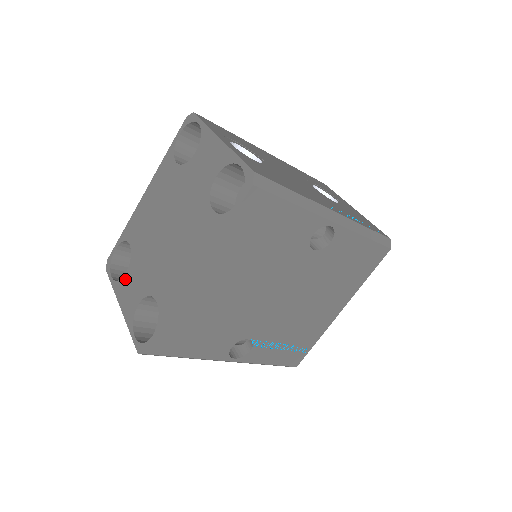
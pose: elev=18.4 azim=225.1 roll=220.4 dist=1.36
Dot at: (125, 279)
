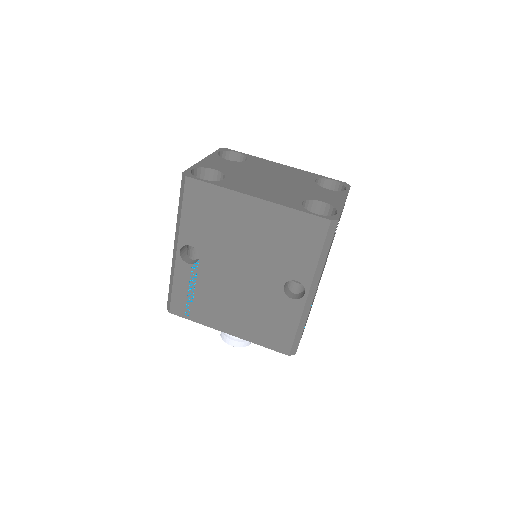
Dot at: (224, 160)
